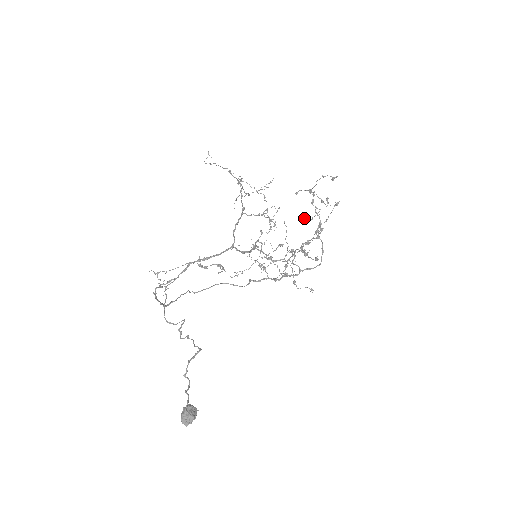
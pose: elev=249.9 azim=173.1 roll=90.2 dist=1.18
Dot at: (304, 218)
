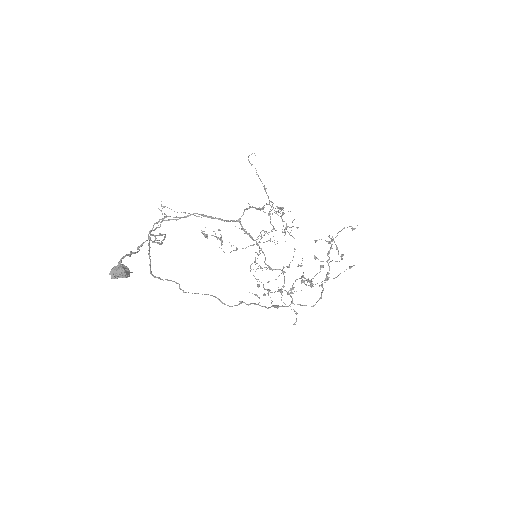
Dot at: (314, 255)
